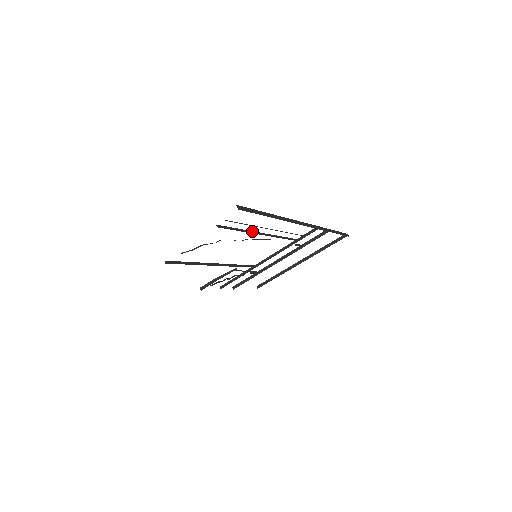
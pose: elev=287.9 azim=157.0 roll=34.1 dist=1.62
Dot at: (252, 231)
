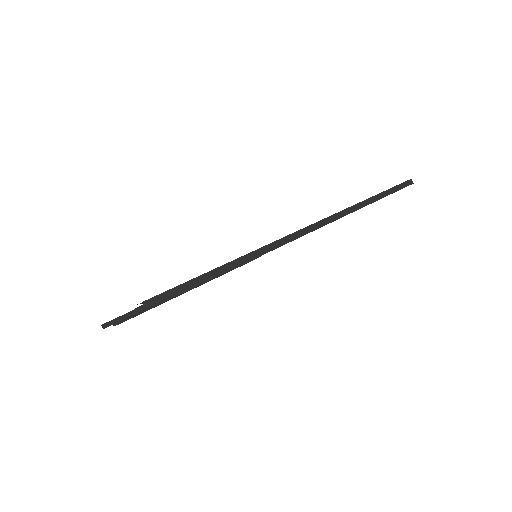
Dot at: occluded
